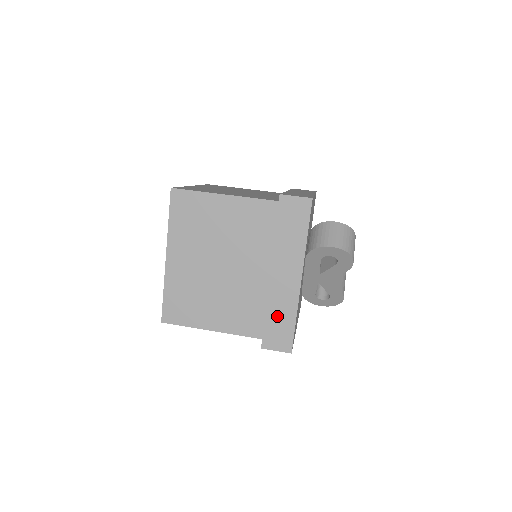
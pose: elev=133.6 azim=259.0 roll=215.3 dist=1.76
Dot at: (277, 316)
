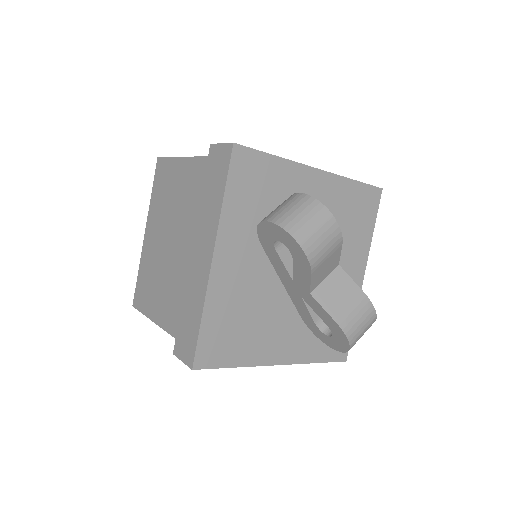
Dot at: (189, 310)
